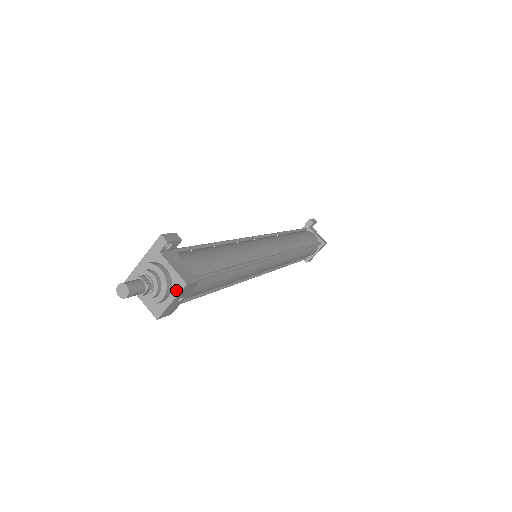
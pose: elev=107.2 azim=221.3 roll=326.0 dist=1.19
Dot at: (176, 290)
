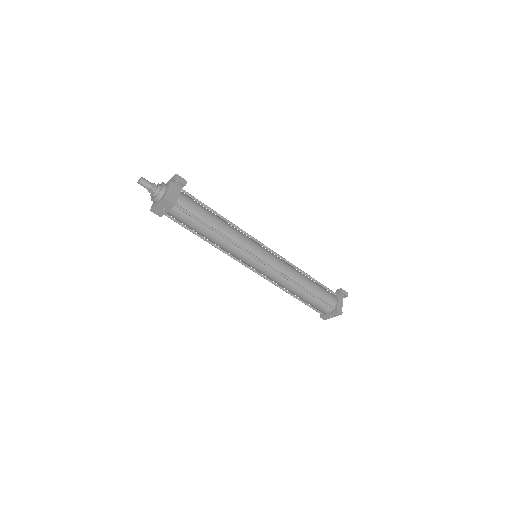
Dot at: (161, 199)
